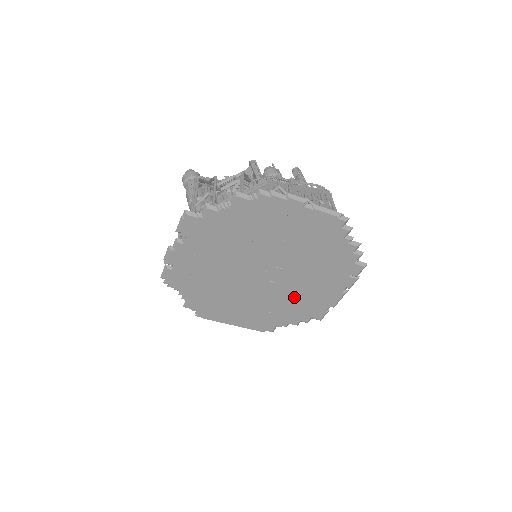
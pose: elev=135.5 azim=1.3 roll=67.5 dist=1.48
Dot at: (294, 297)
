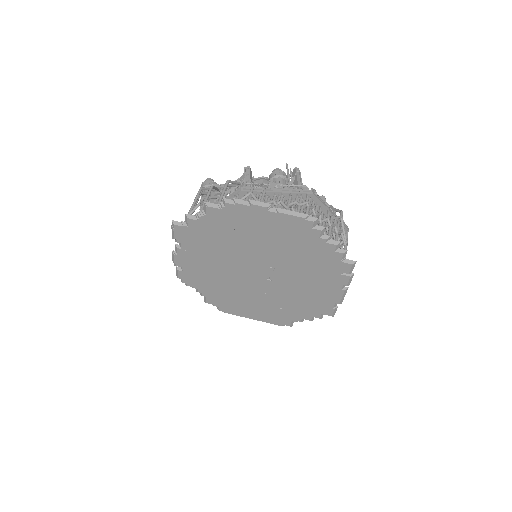
Dot at: (296, 294)
